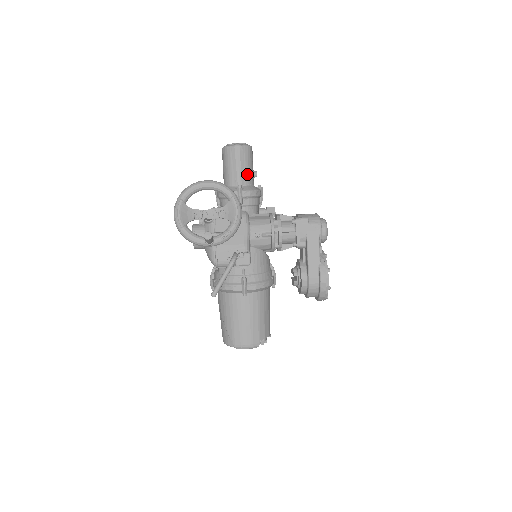
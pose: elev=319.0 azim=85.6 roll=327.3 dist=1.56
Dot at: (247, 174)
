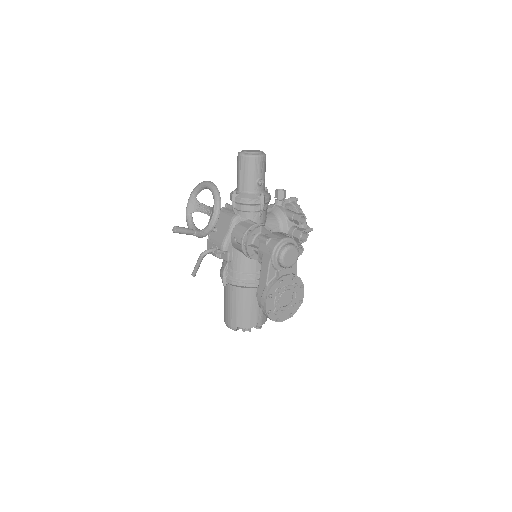
Dot at: (246, 182)
